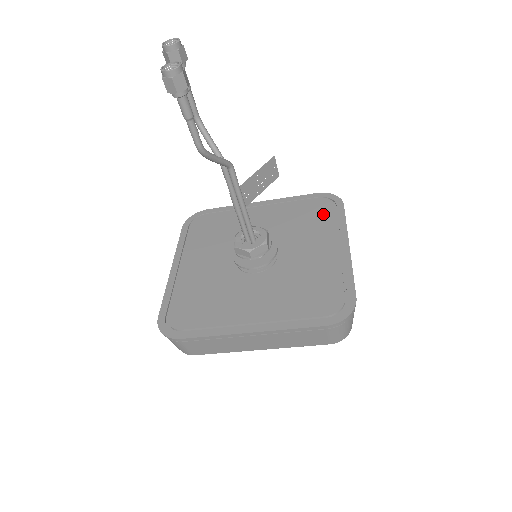
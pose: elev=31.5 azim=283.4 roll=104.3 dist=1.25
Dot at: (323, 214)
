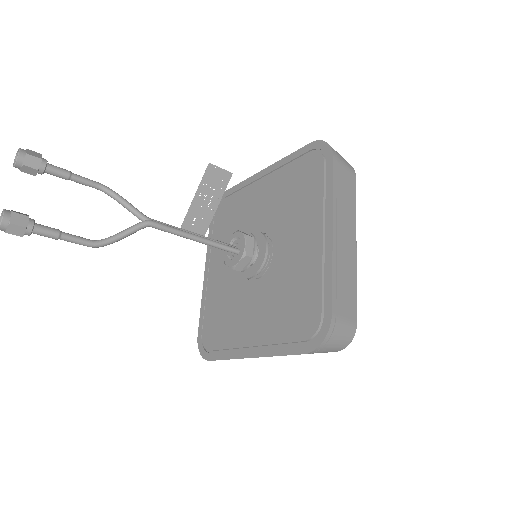
Dot at: (312, 181)
